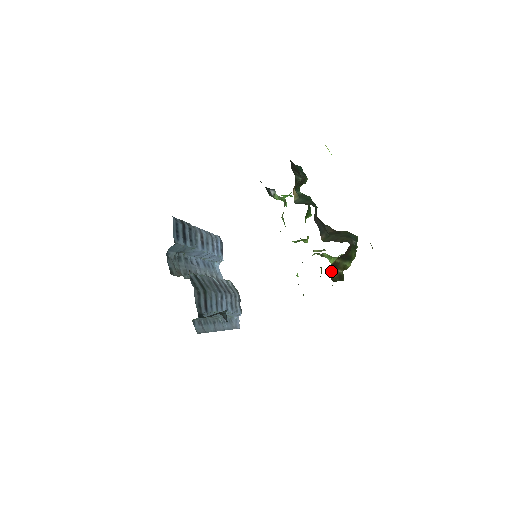
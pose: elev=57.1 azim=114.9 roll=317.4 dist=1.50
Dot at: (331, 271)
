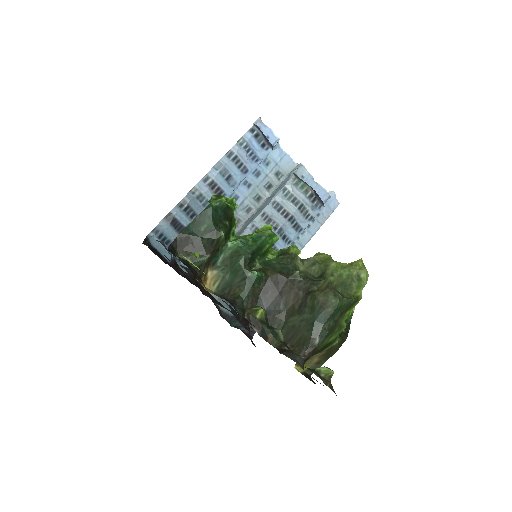
Dot at: occluded
